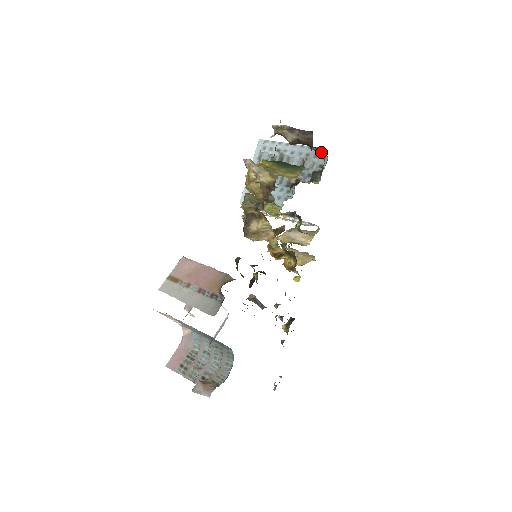
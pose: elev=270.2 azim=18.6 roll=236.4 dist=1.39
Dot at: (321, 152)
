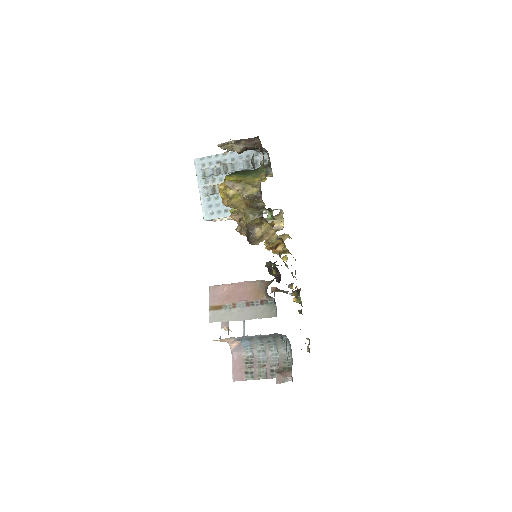
Dot at: occluded
